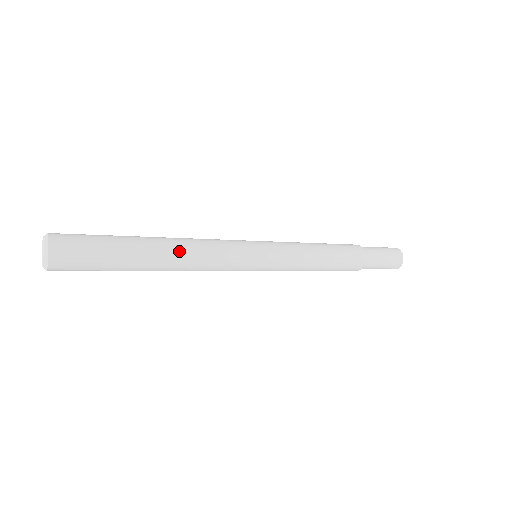
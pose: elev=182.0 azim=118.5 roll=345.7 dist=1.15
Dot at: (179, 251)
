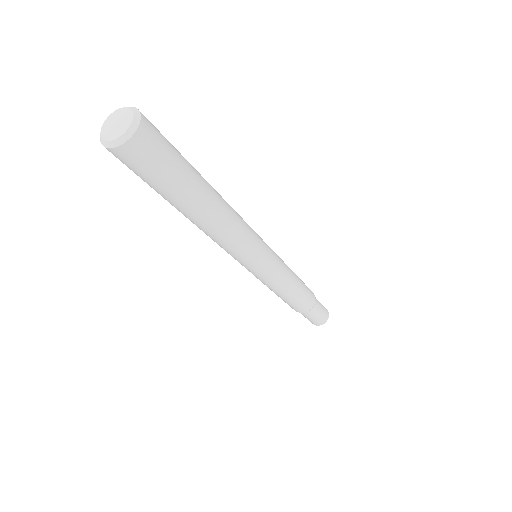
Dot at: occluded
